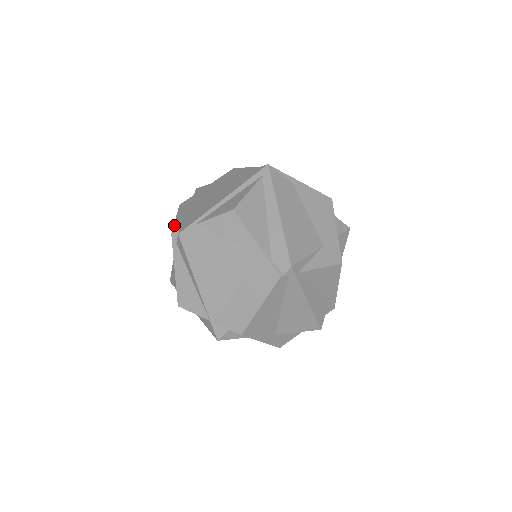
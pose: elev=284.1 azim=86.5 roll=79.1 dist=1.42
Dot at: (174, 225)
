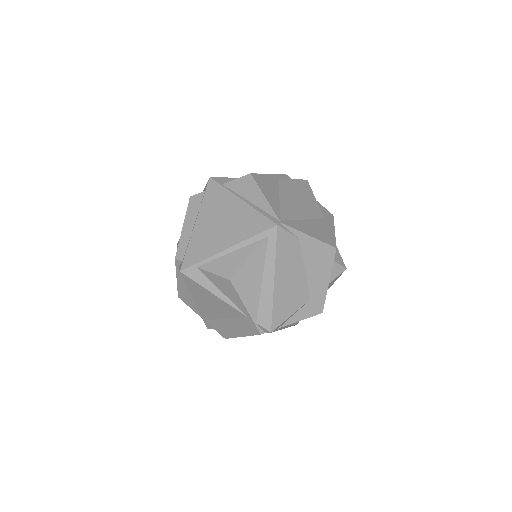
Dot at: (179, 242)
